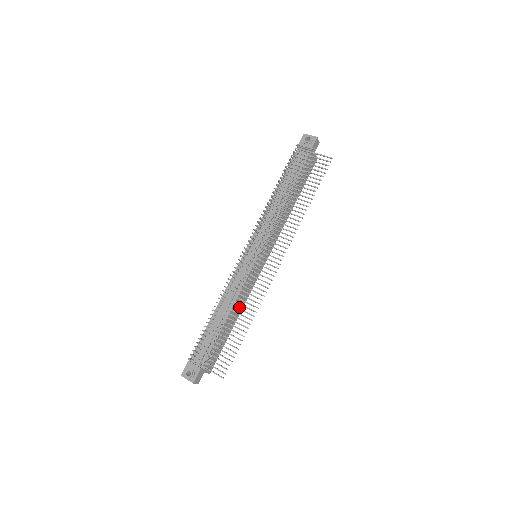
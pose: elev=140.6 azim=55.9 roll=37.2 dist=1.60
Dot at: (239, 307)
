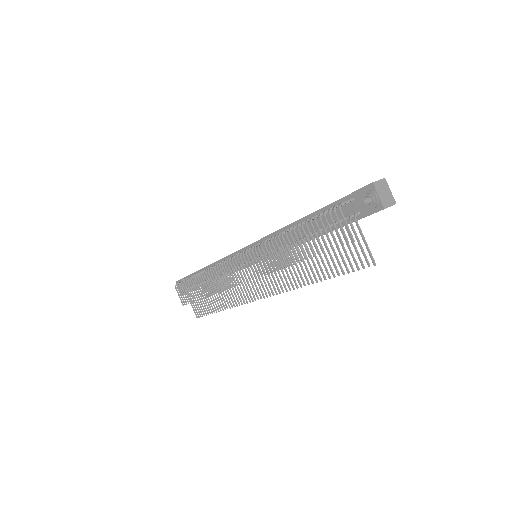
Dot at: occluded
